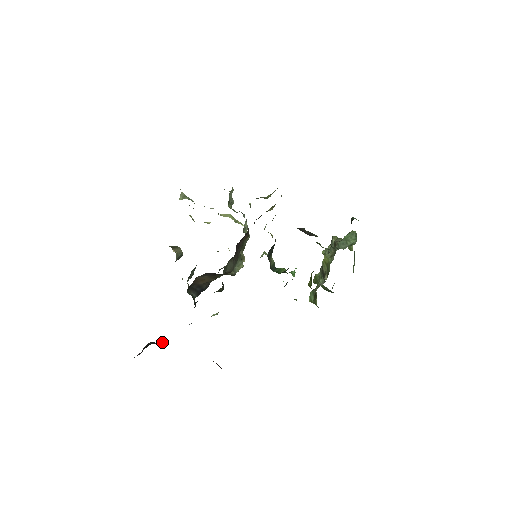
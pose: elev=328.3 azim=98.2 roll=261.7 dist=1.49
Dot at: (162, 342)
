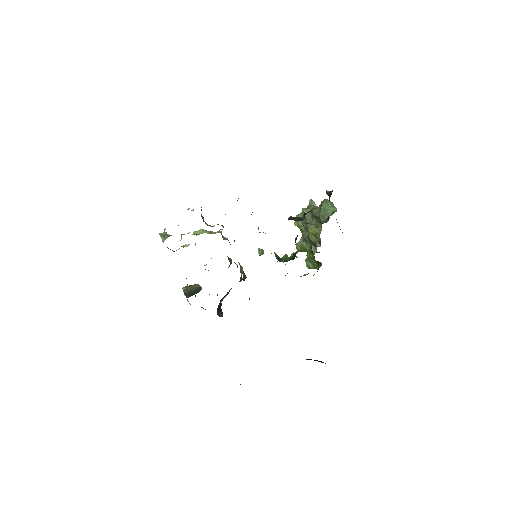
Dot at: occluded
